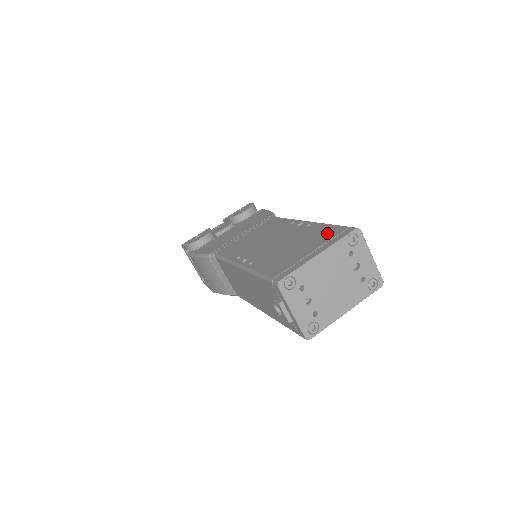
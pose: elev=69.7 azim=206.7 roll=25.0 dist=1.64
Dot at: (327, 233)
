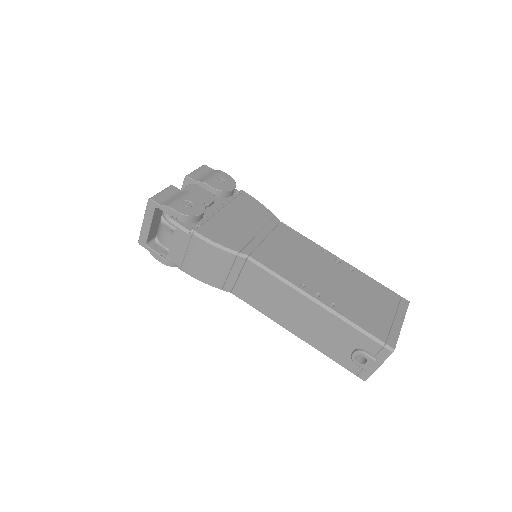
Dot at: (386, 295)
